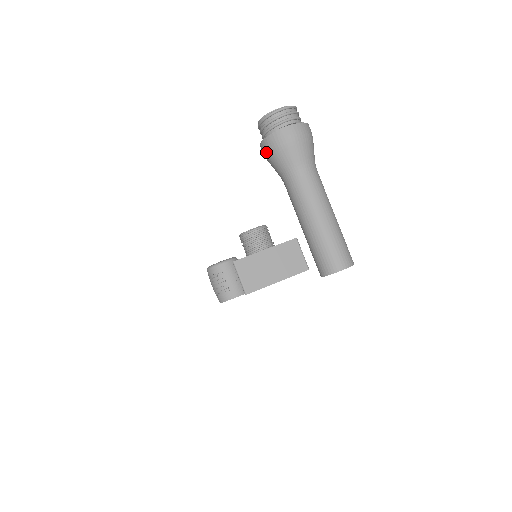
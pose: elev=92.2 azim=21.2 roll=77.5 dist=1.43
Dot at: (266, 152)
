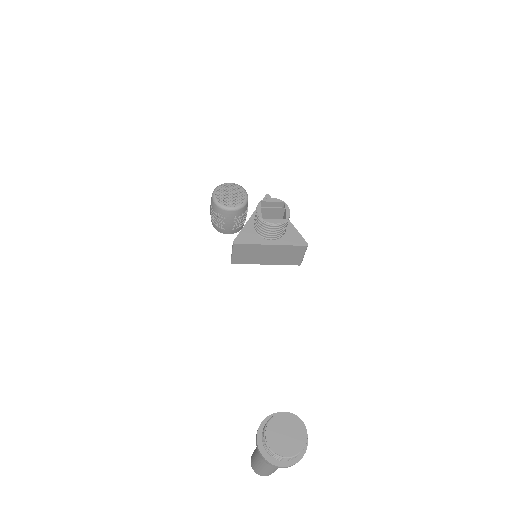
Dot at: (256, 445)
